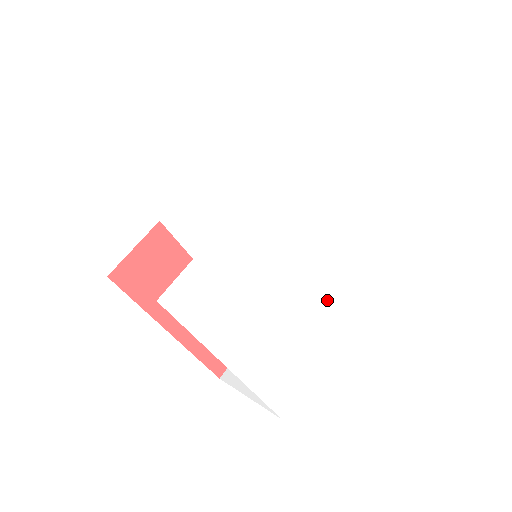
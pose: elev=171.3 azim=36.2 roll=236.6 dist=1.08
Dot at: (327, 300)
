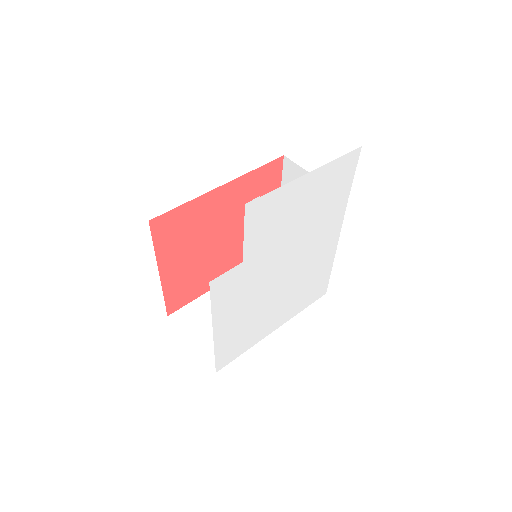
Dot at: (284, 308)
